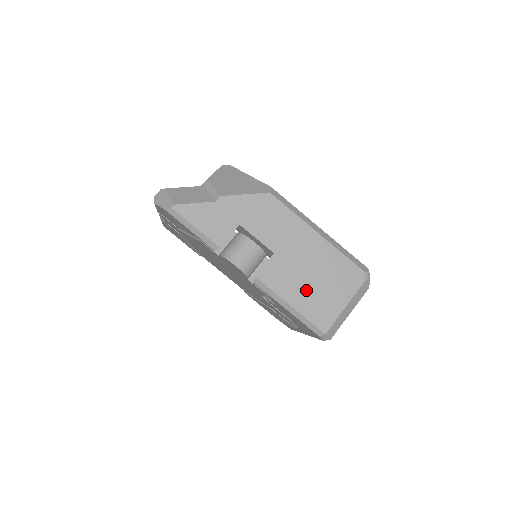
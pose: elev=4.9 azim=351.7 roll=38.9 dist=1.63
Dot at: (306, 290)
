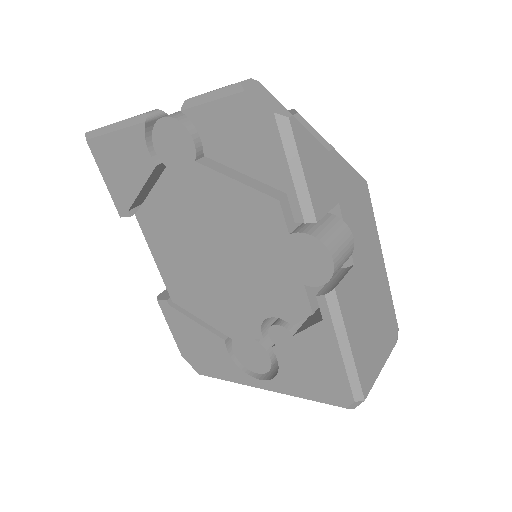
Dot at: (364, 331)
